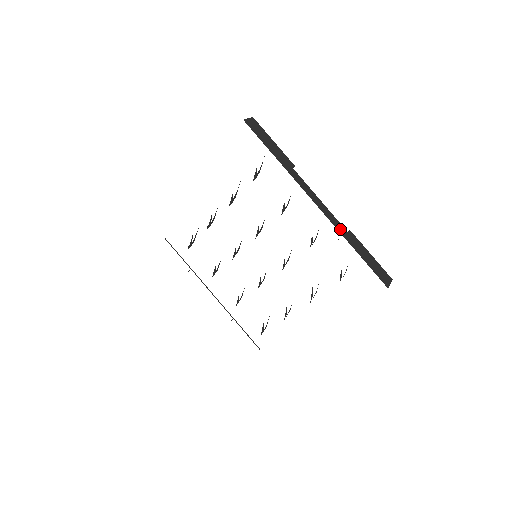
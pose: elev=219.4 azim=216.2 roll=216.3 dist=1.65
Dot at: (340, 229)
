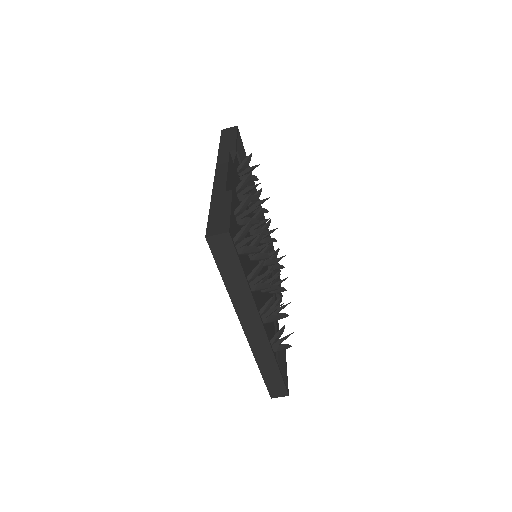
Dot at: (217, 189)
